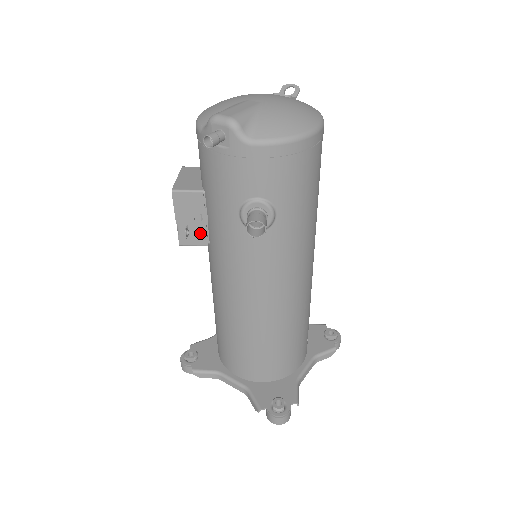
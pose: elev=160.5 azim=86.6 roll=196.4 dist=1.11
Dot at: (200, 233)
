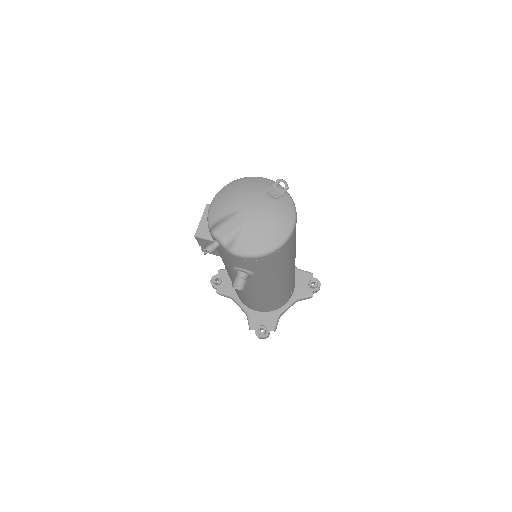
Dot at: (215, 252)
